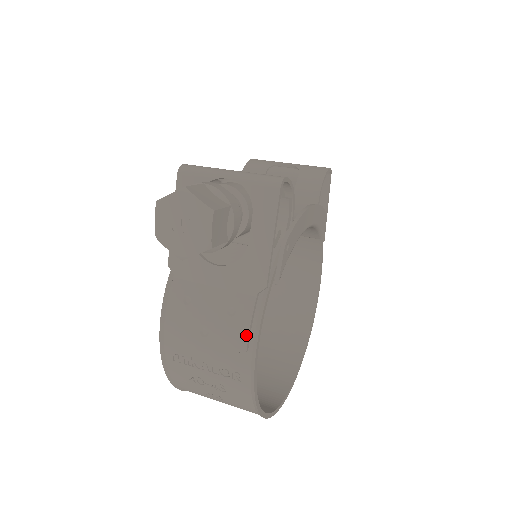
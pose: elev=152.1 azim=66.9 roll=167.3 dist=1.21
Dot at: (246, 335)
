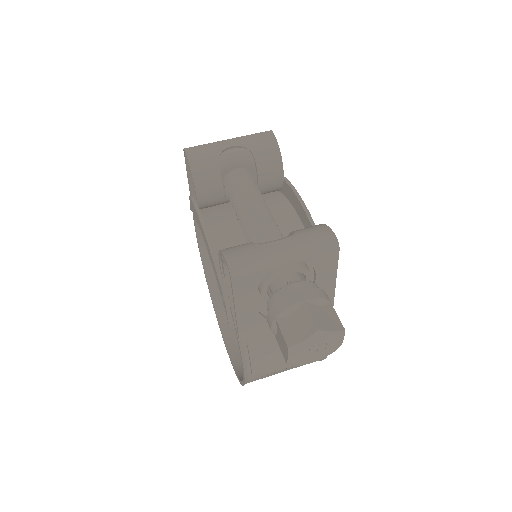
Dot at: occluded
